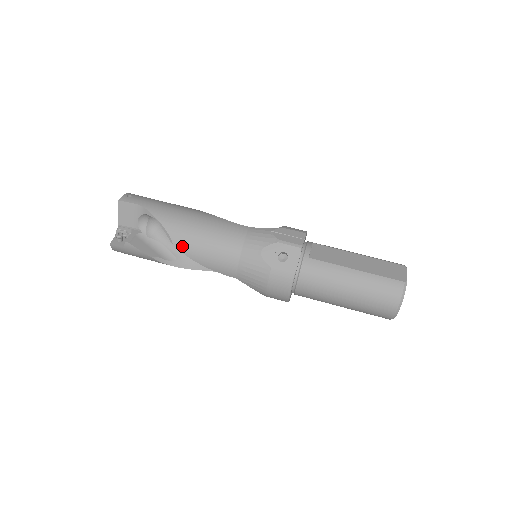
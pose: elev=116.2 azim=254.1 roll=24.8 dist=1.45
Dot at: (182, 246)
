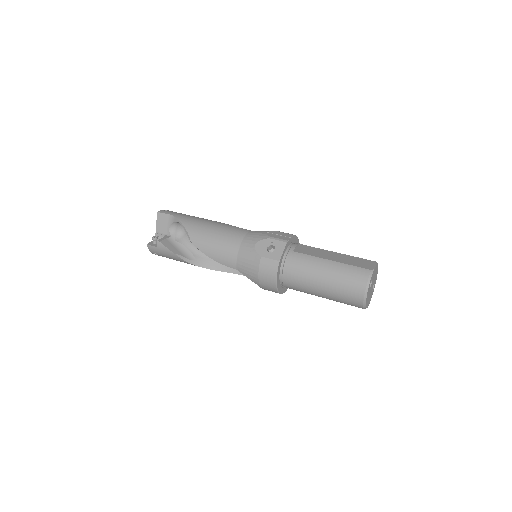
Dot at: (197, 242)
